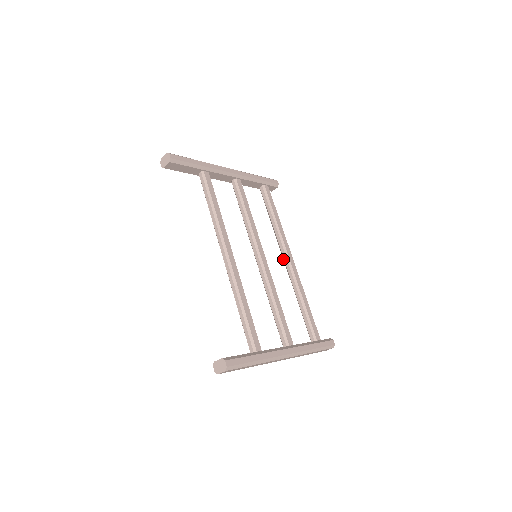
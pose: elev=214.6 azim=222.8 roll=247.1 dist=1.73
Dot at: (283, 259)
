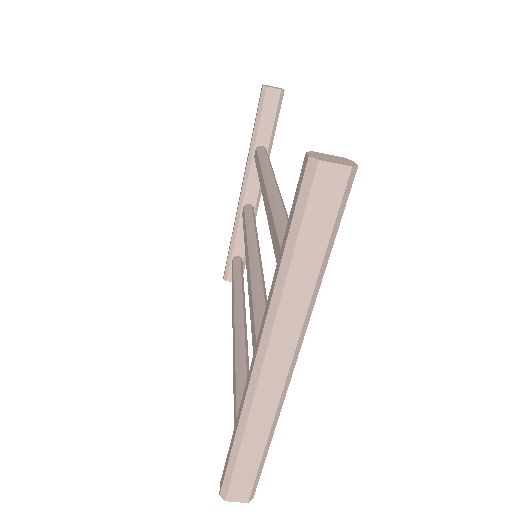
Dot at: (234, 321)
